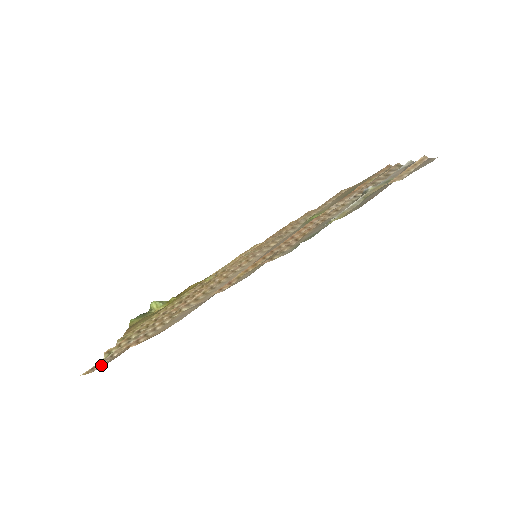
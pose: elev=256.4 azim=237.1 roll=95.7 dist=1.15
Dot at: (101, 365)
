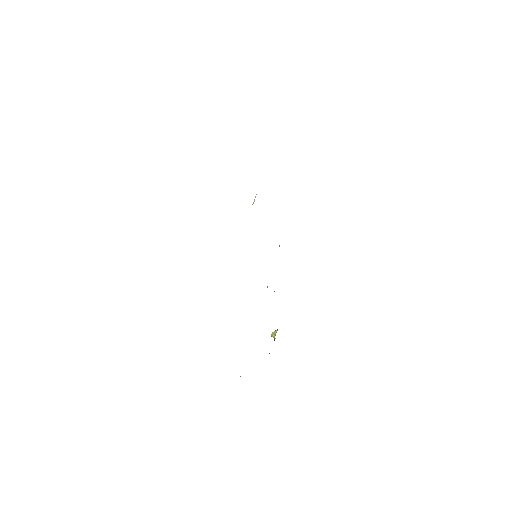
Dot at: occluded
